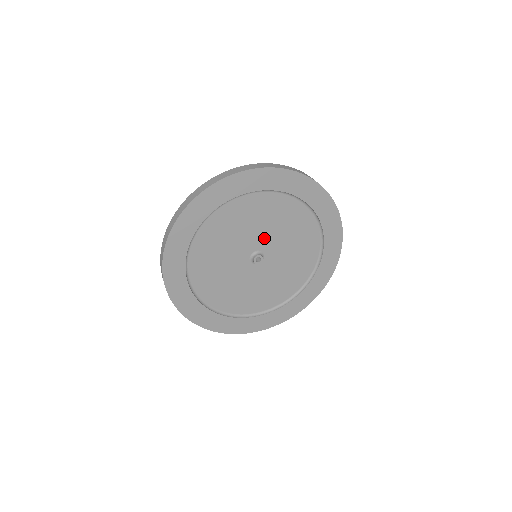
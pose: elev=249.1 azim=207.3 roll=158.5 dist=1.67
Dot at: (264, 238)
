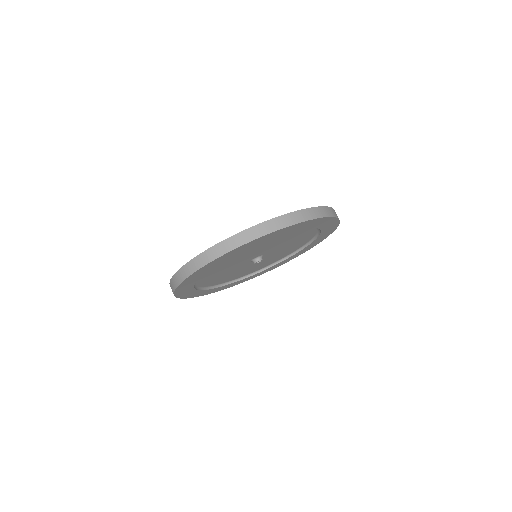
Dot at: (274, 249)
